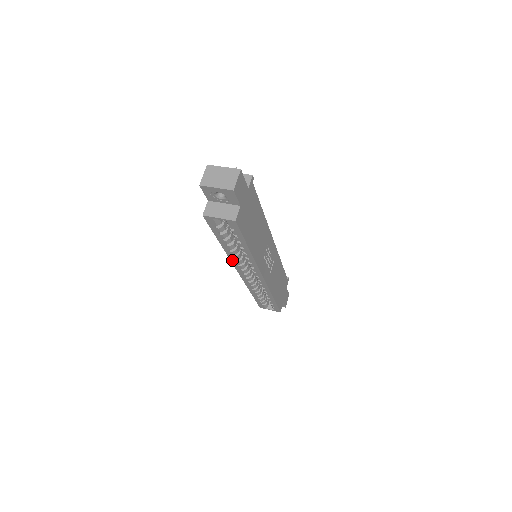
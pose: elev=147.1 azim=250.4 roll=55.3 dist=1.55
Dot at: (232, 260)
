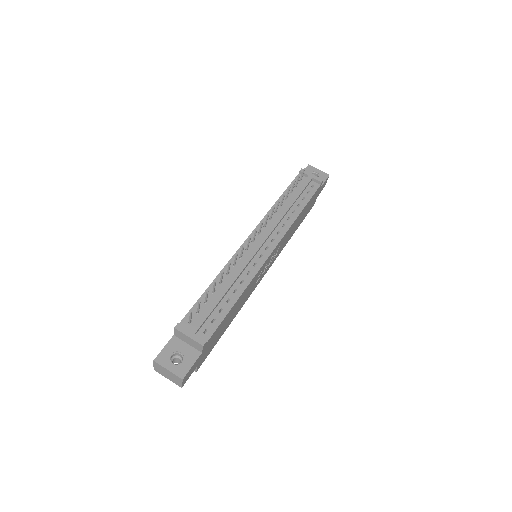
Dot at: occluded
